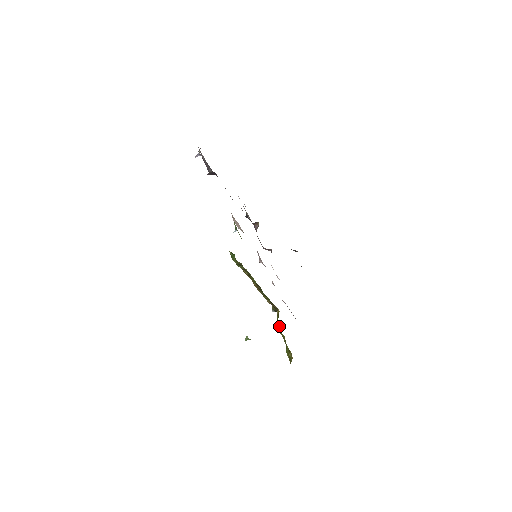
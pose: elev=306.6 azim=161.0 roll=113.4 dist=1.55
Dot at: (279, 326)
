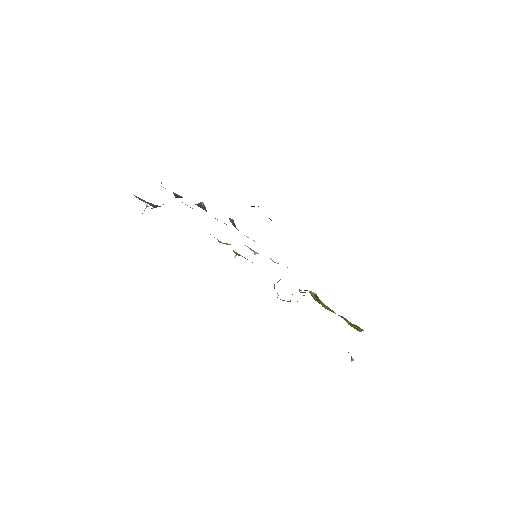
Dot at: (328, 309)
